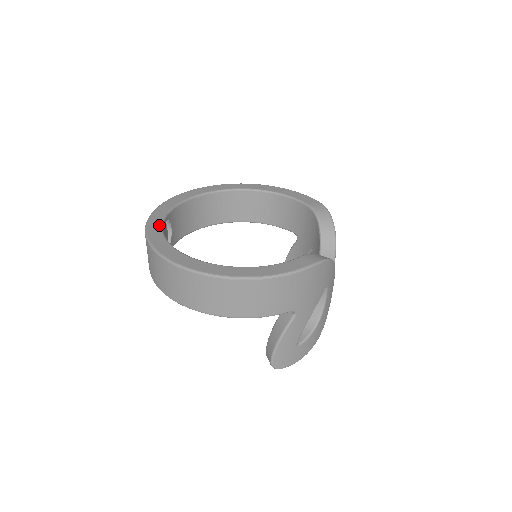
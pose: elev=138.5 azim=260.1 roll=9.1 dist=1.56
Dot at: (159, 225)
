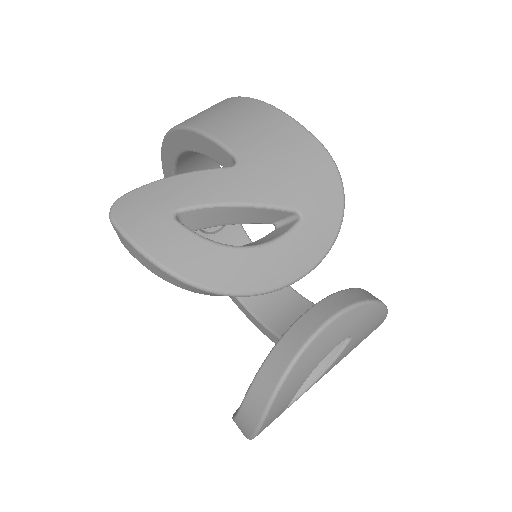
Dot at: occluded
